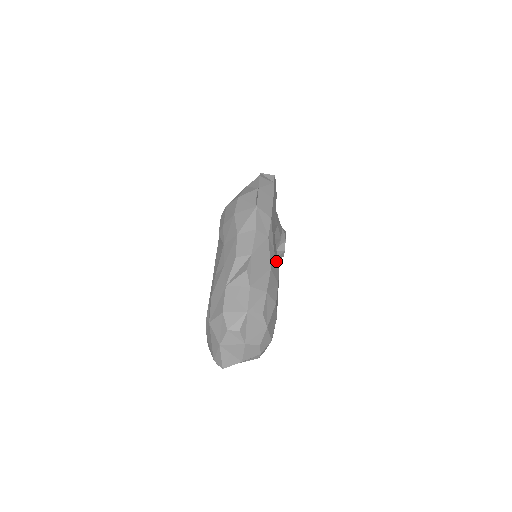
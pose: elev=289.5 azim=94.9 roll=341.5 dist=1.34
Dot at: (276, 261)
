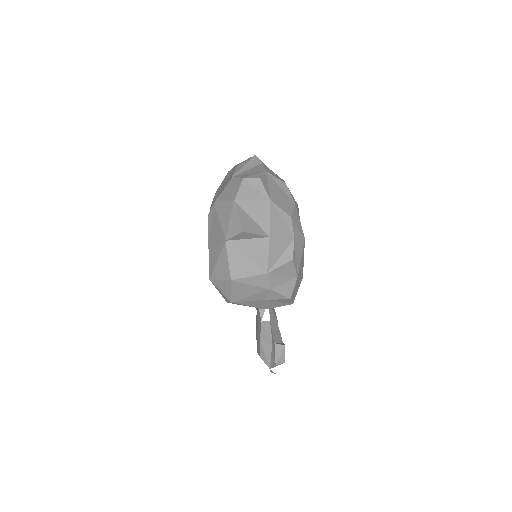
Dot at: occluded
